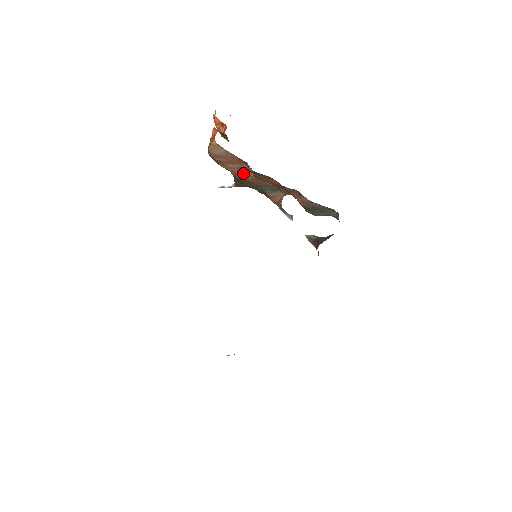
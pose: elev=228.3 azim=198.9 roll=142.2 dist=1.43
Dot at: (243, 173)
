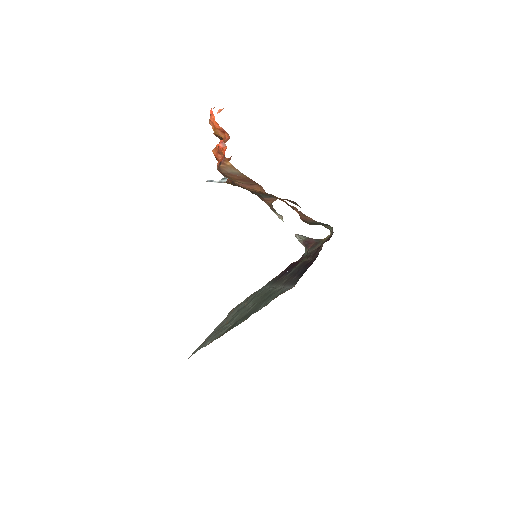
Dot at: (250, 187)
